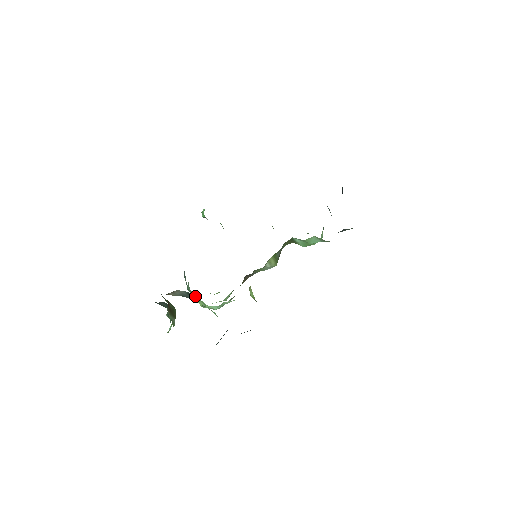
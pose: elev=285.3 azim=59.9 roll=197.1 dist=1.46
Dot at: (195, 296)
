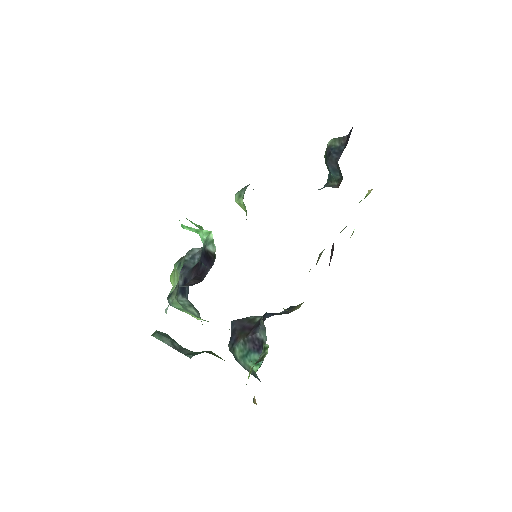
Dot at: (208, 321)
